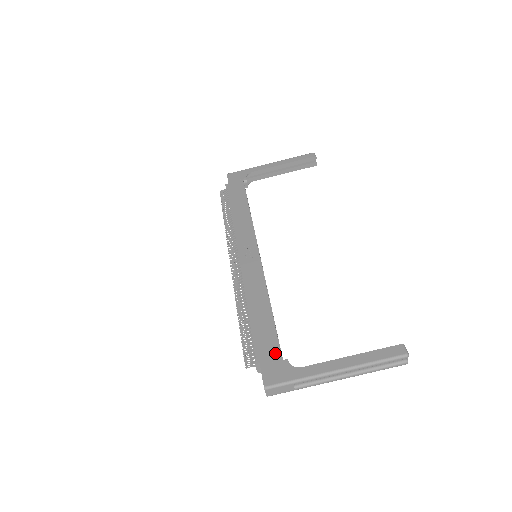
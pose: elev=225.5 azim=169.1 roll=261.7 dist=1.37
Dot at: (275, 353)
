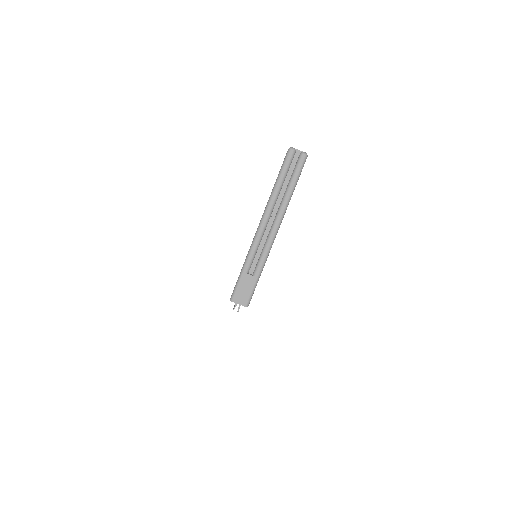
Dot at: occluded
